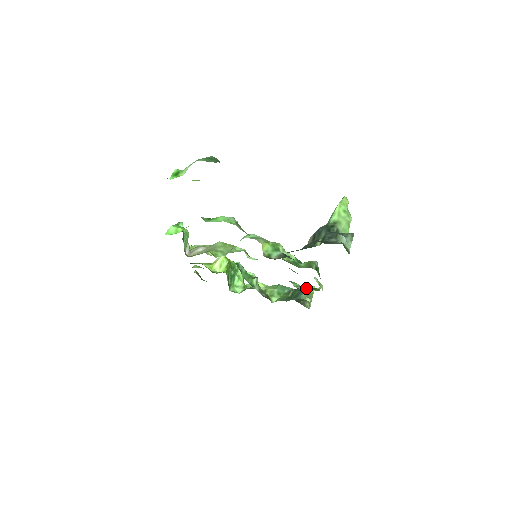
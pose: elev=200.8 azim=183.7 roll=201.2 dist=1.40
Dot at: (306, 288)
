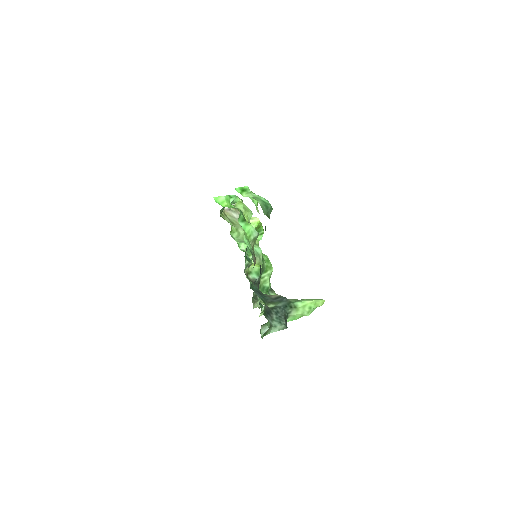
Dot at: (273, 294)
